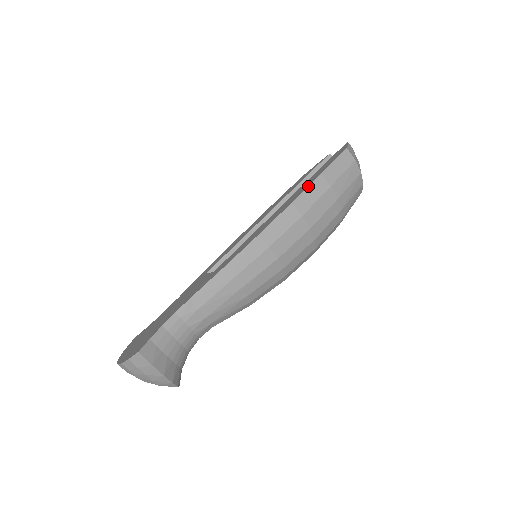
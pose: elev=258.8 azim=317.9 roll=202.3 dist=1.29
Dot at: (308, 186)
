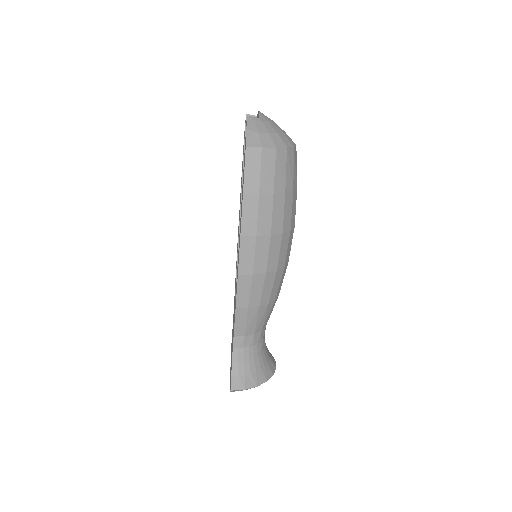
Dot at: occluded
